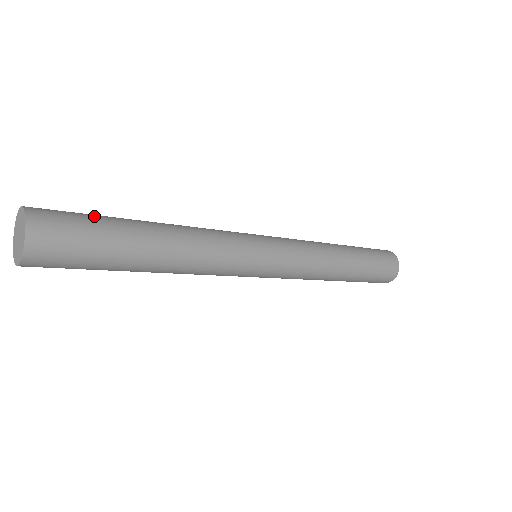
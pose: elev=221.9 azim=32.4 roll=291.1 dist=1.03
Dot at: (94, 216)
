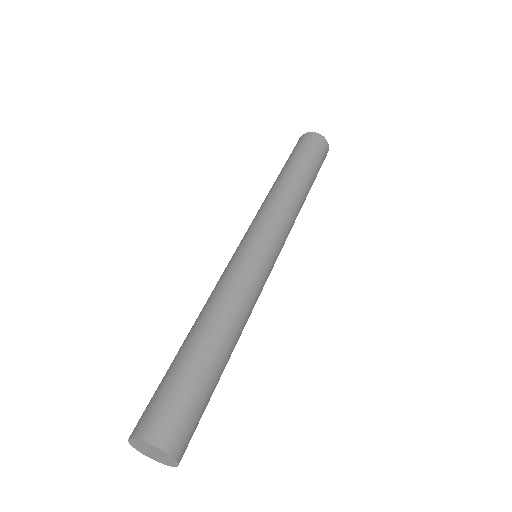
Dot at: (177, 383)
